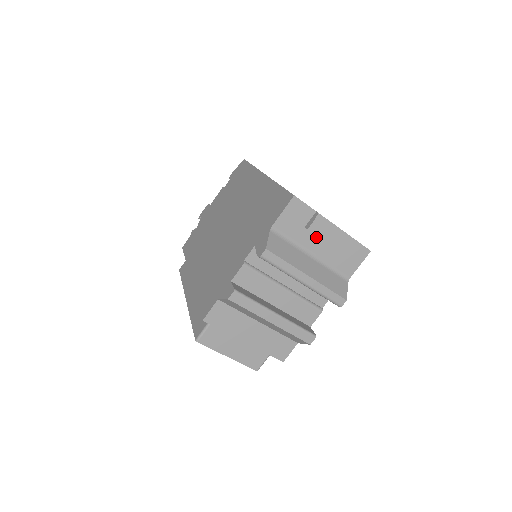
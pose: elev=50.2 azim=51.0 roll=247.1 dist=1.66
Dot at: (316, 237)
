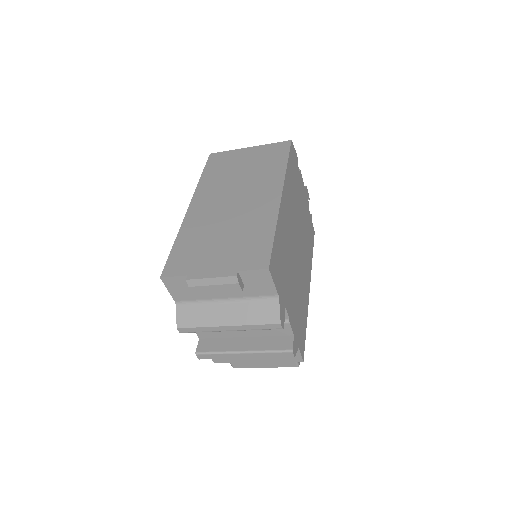
Dot at: occluded
